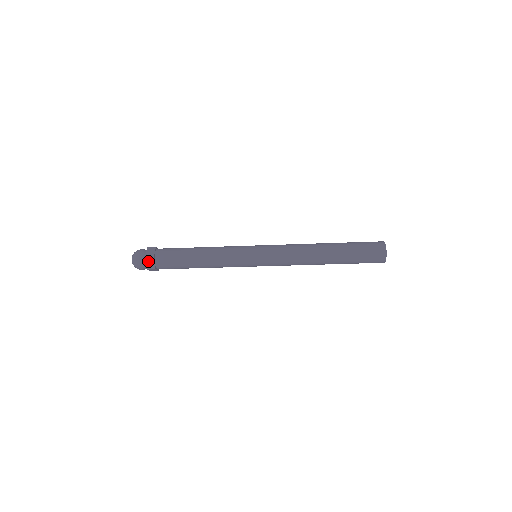
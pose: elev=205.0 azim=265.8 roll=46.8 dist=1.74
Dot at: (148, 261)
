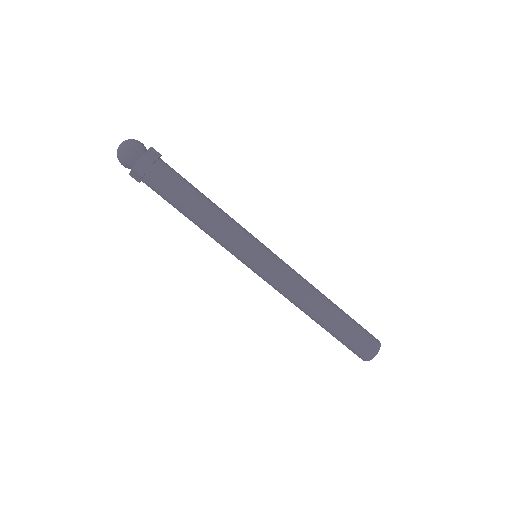
Dot at: (152, 152)
